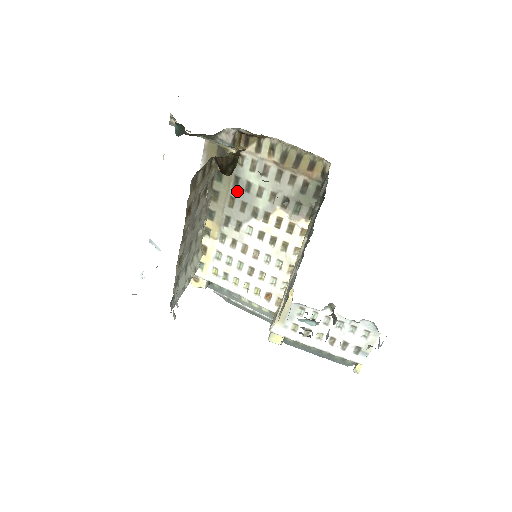
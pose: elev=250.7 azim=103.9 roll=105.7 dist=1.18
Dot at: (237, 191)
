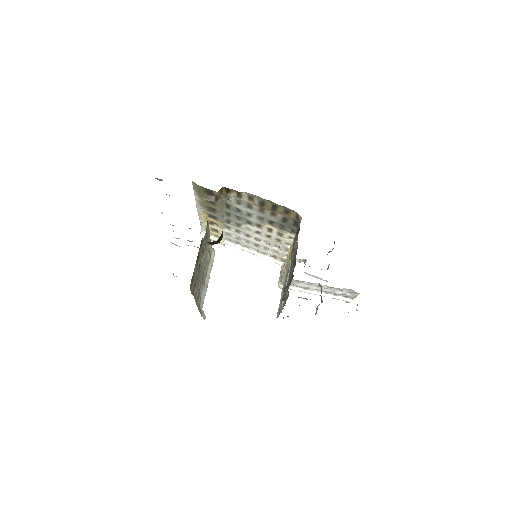
Dot at: (230, 210)
